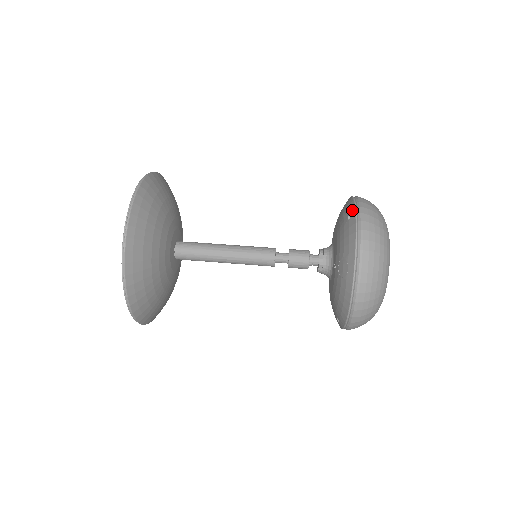
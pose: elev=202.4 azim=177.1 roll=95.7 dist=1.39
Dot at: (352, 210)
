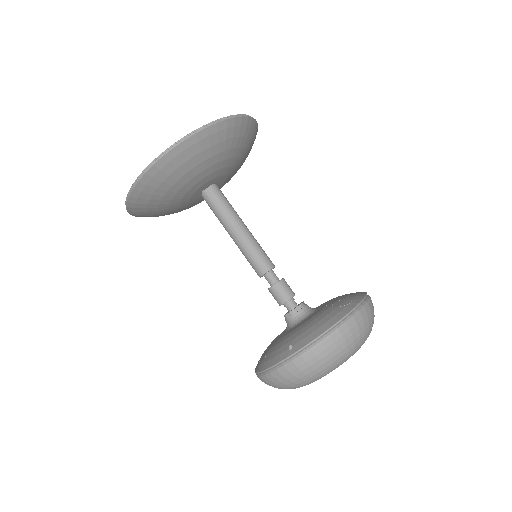
Dot at: (296, 348)
